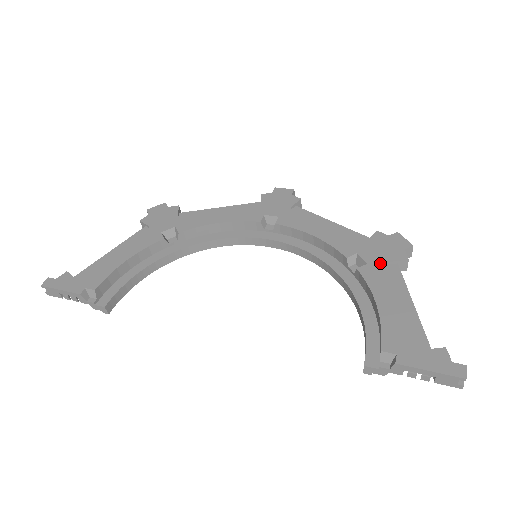
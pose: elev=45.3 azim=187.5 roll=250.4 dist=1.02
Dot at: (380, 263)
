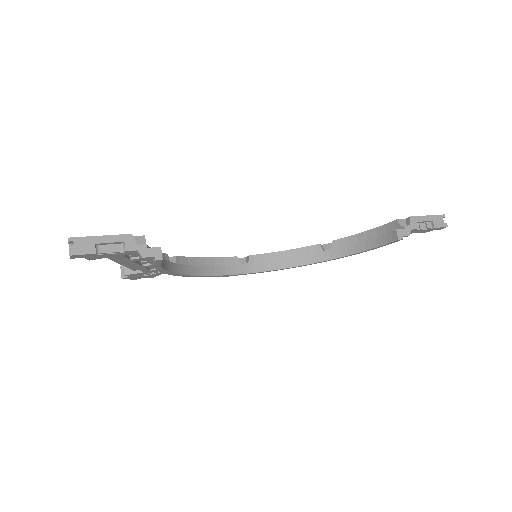
Dot at: occluded
